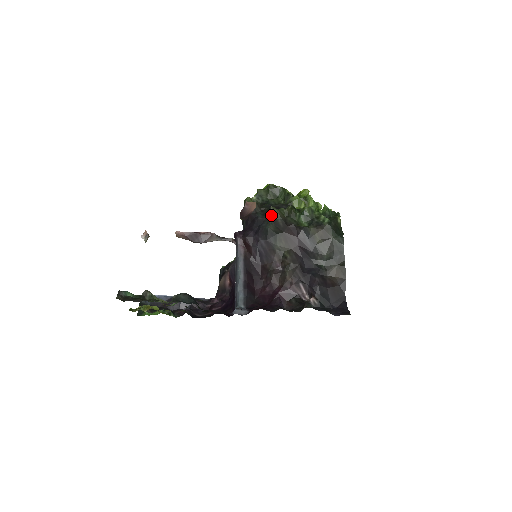
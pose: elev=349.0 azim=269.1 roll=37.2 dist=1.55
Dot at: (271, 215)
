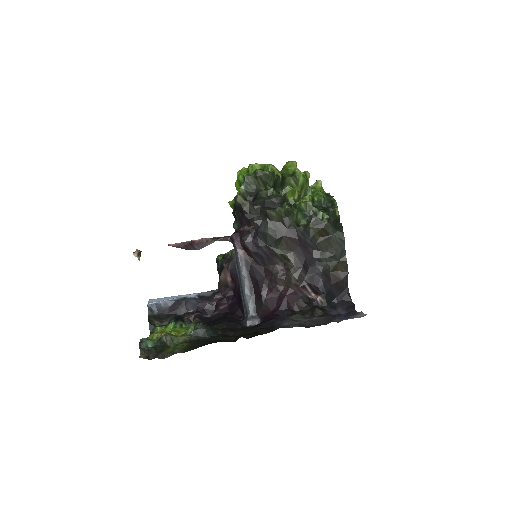
Dot at: (268, 218)
